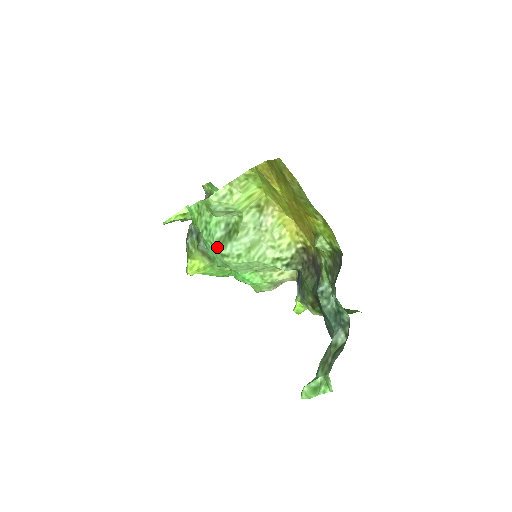
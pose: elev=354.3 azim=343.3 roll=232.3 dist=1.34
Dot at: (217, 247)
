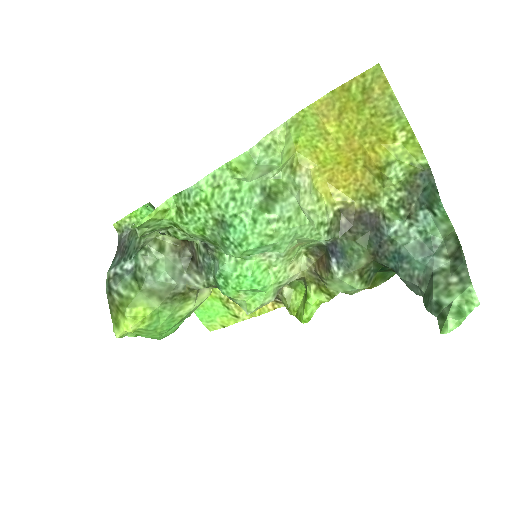
Dot at: (262, 212)
